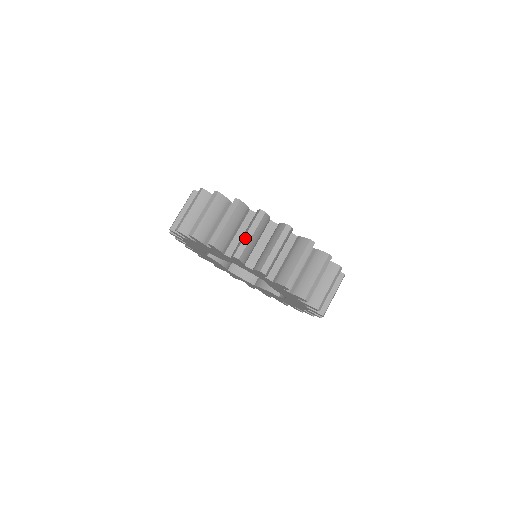
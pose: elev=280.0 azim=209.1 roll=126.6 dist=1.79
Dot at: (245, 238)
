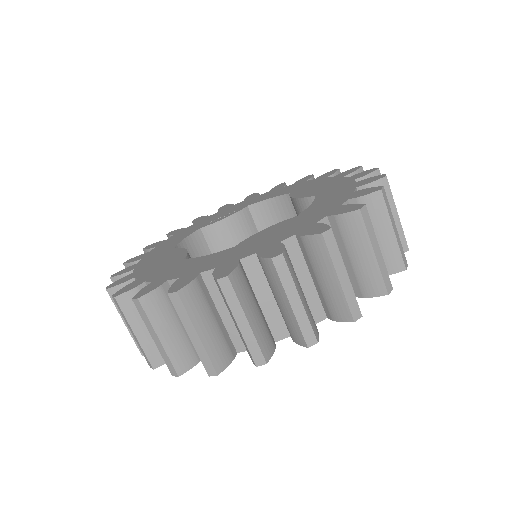
Dot at: (158, 347)
